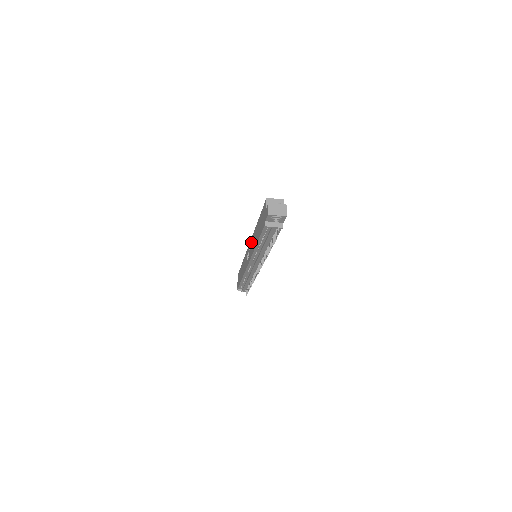
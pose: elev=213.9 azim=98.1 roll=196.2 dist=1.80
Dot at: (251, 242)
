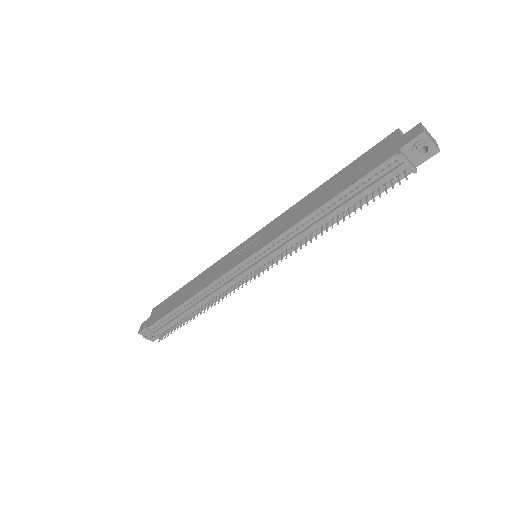
Dot at: (272, 224)
